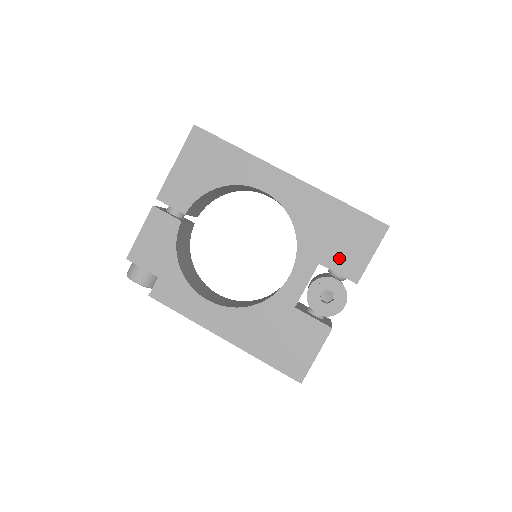
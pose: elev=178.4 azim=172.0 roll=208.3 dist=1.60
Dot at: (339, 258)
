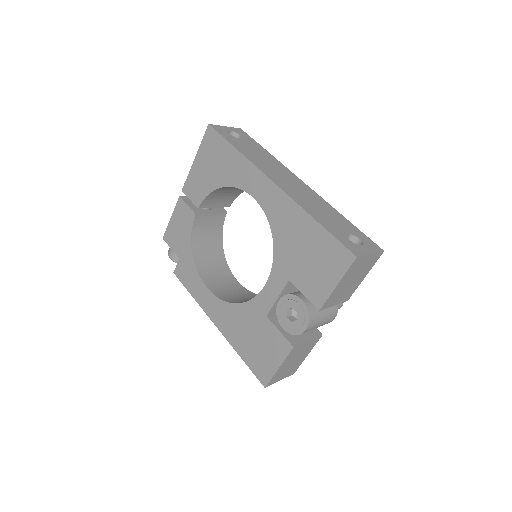
Dot at: (306, 279)
